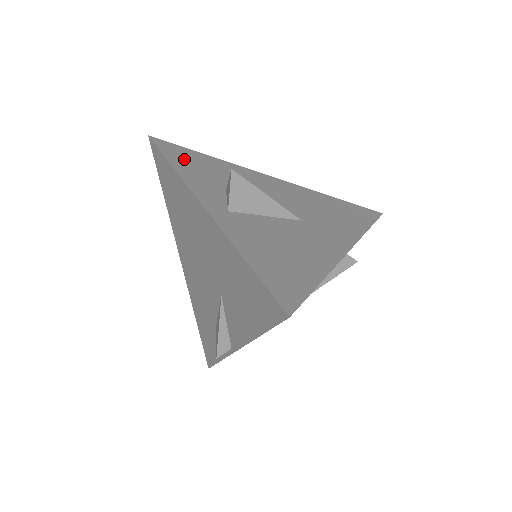
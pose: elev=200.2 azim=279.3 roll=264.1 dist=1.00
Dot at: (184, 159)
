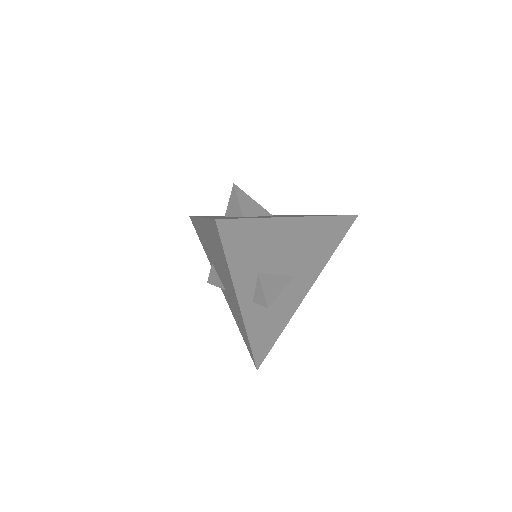
Dot at: (238, 245)
